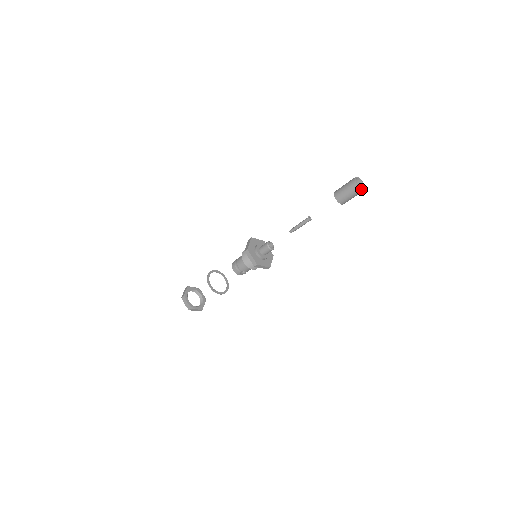
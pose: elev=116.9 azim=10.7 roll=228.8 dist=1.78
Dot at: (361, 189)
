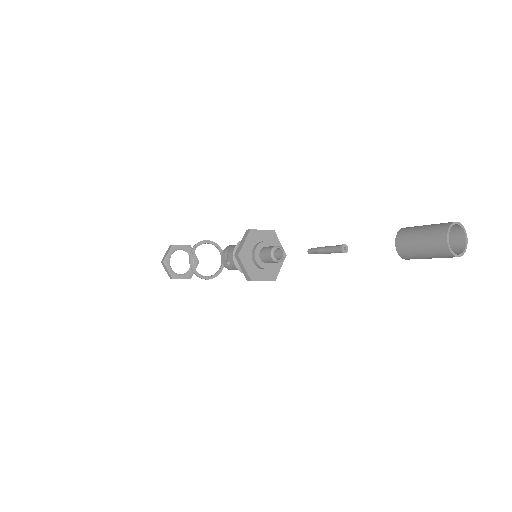
Dot at: (447, 244)
